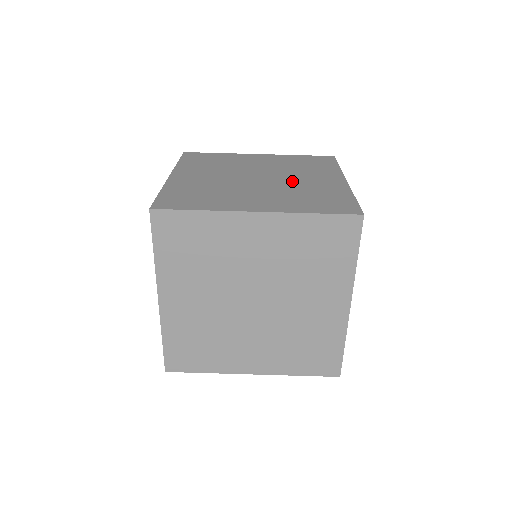
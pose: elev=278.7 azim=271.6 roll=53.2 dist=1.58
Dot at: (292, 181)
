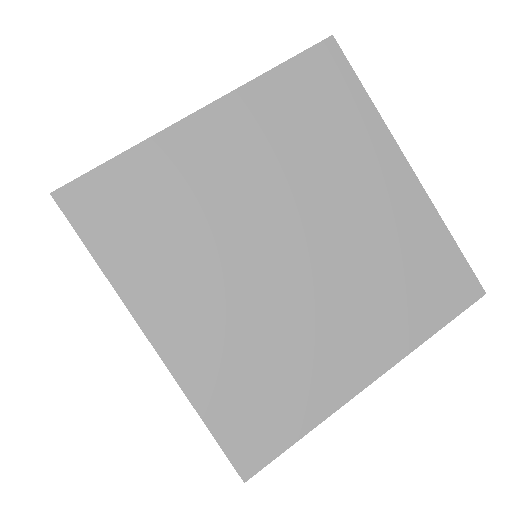
Dot at: occluded
